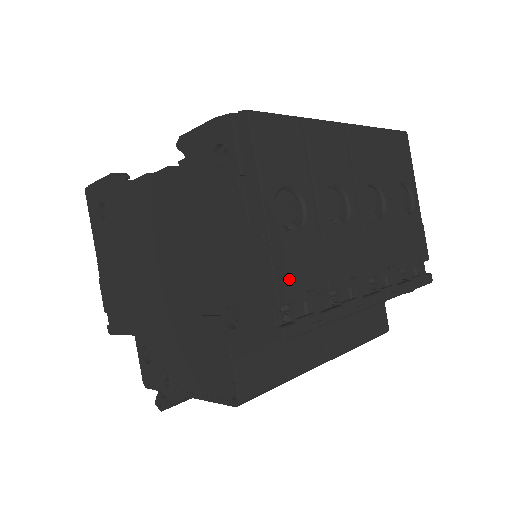
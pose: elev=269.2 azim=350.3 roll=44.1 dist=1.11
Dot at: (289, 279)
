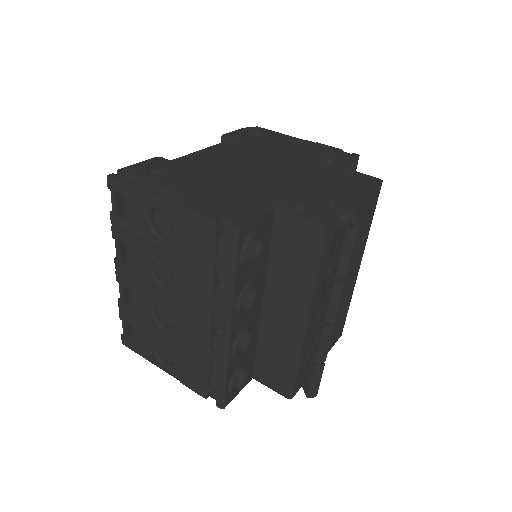
Dot at: occluded
